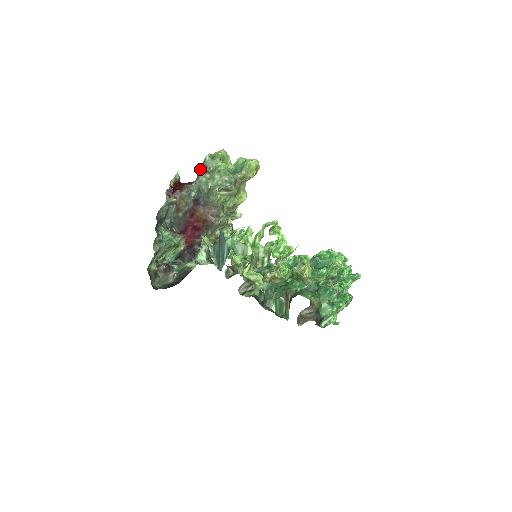
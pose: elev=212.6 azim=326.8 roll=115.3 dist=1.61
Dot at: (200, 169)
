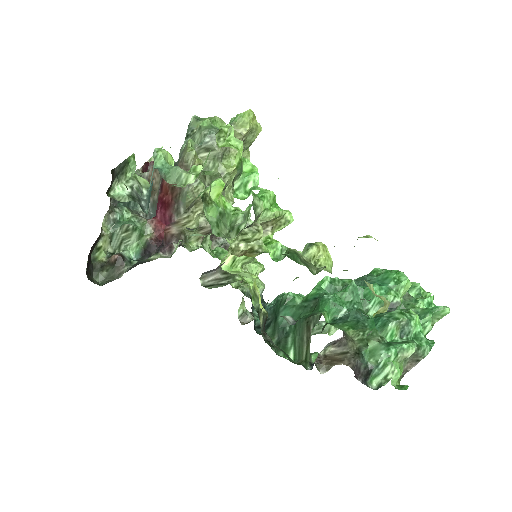
Dot at: occluded
